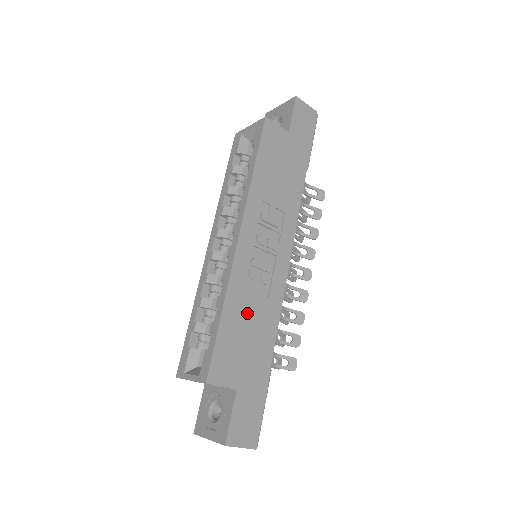
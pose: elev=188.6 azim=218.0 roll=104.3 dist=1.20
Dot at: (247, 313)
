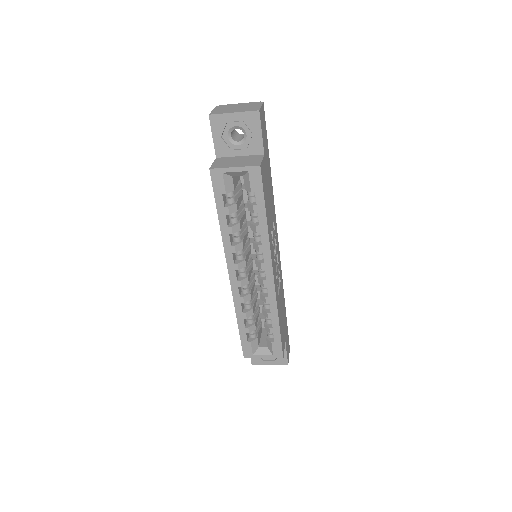
Dot at: (280, 305)
